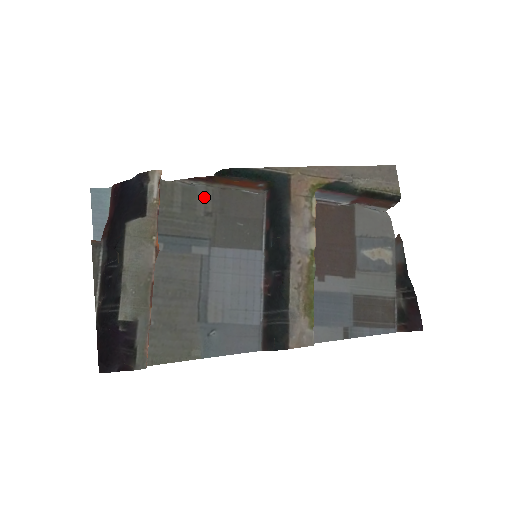
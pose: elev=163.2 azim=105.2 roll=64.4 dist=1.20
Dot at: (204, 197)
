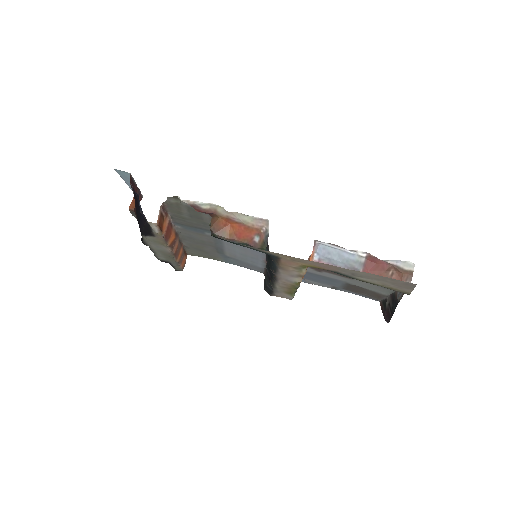
Dot at: (208, 216)
